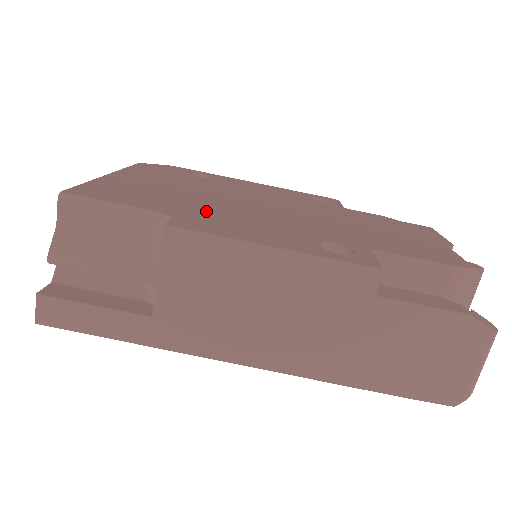
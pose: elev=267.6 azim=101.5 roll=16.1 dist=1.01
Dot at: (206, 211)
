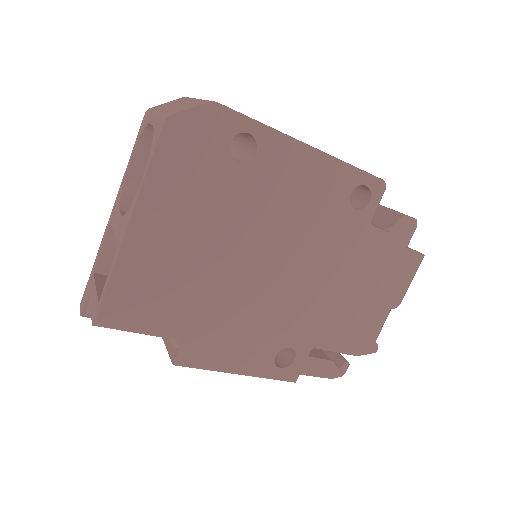
Dot at: (211, 317)
